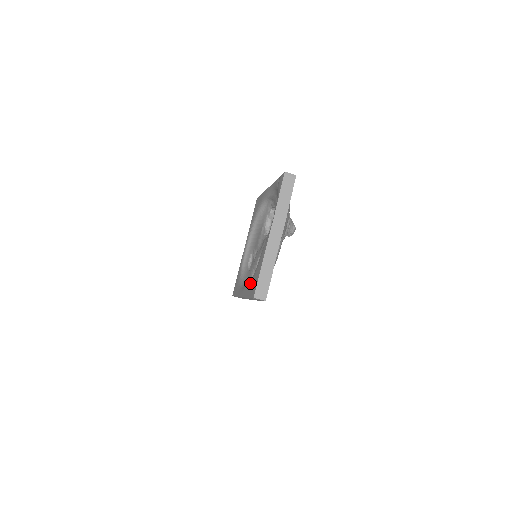
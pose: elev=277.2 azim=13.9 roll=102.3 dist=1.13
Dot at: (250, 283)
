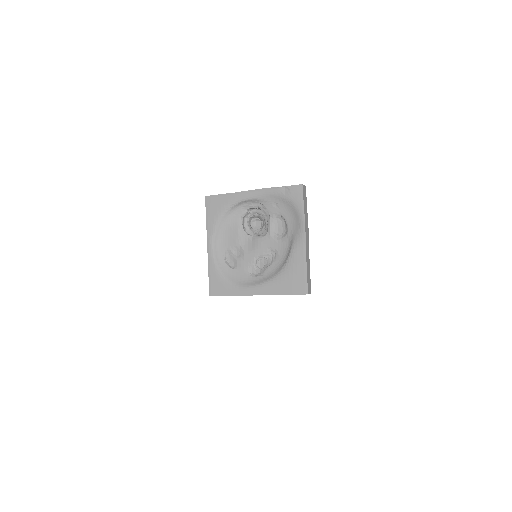
Dot at: (281, 282)
